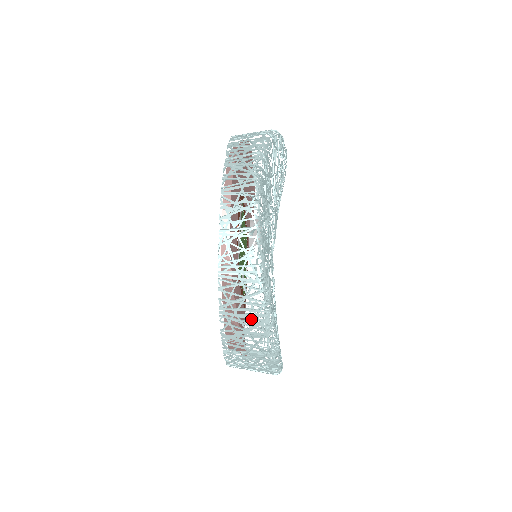
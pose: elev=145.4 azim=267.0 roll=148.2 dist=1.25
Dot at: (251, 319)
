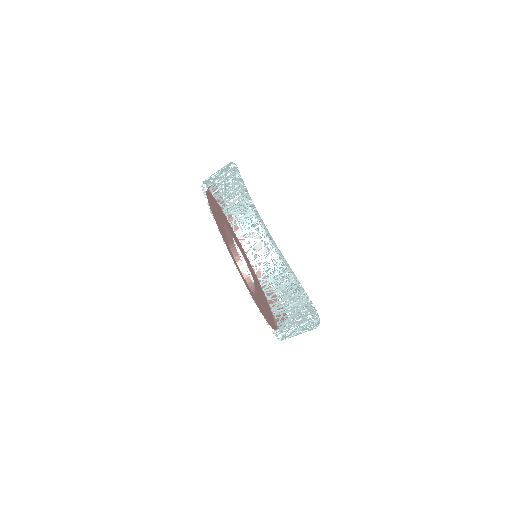
Dot at: occluded
